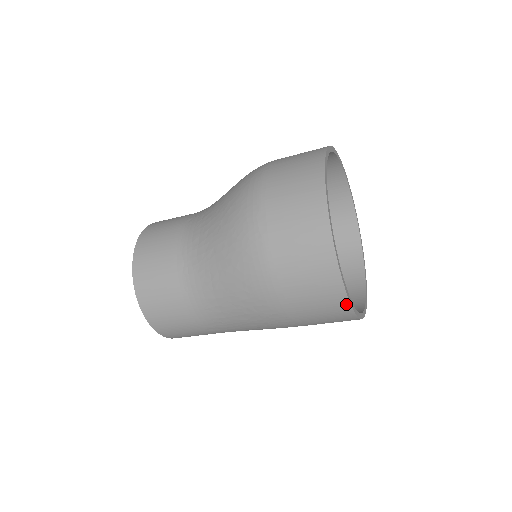
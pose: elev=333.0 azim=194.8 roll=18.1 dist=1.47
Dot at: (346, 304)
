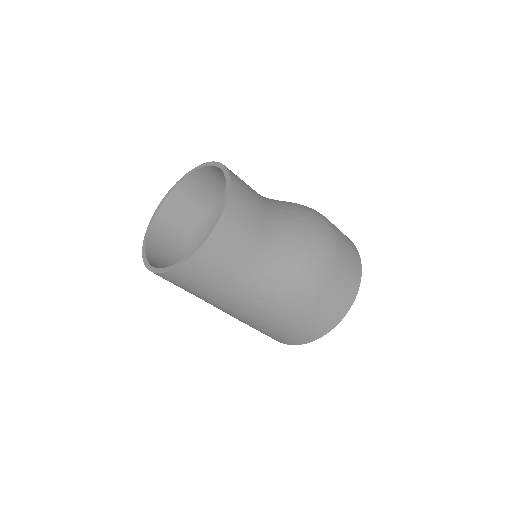
Dot at: (346, 311)
